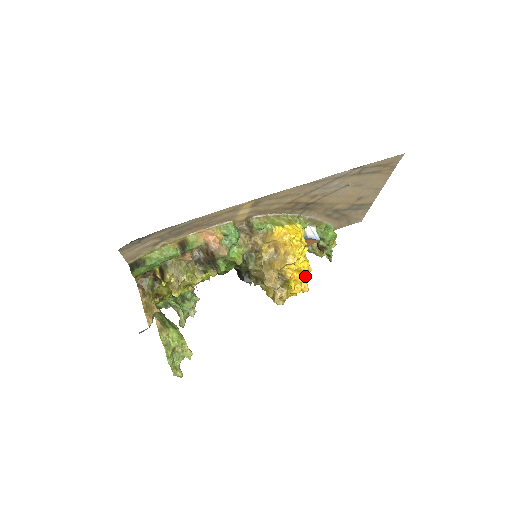
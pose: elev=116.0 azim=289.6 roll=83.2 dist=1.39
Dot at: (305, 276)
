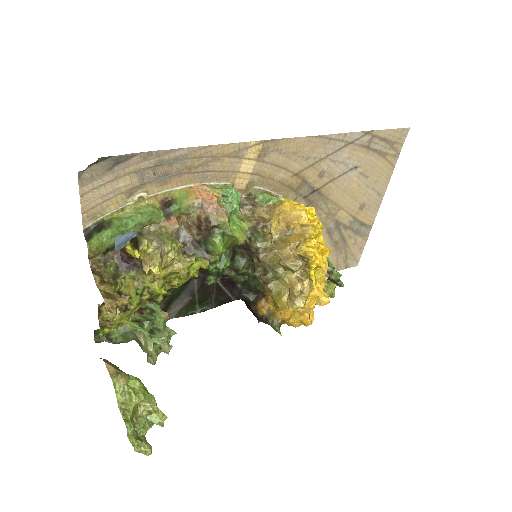
Dot at: occluded
